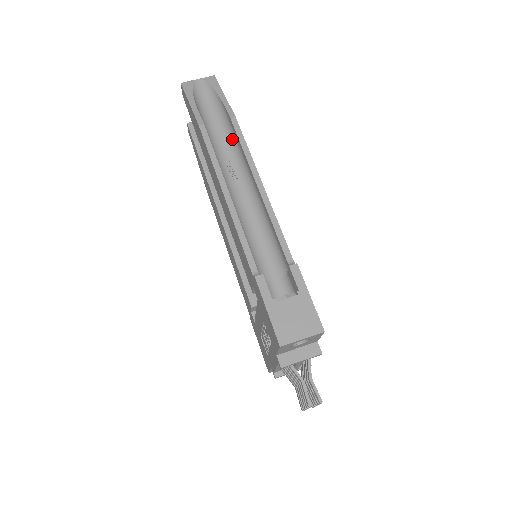
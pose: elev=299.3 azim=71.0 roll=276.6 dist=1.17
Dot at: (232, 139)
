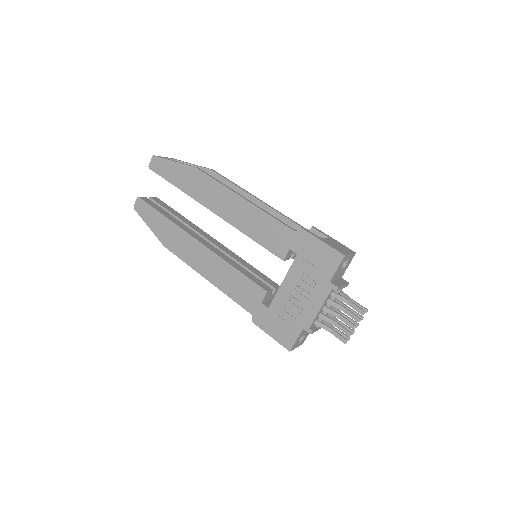
Dot at: occluded
